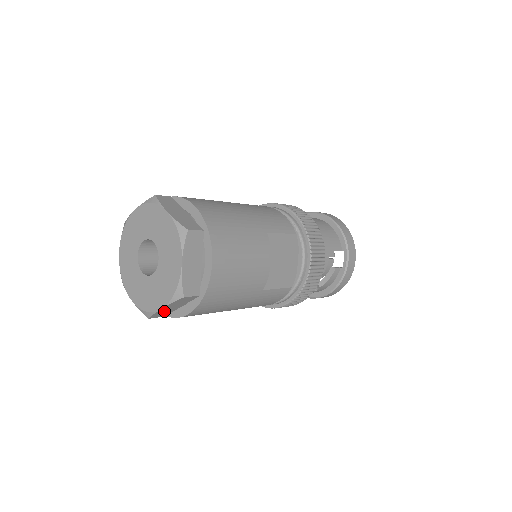
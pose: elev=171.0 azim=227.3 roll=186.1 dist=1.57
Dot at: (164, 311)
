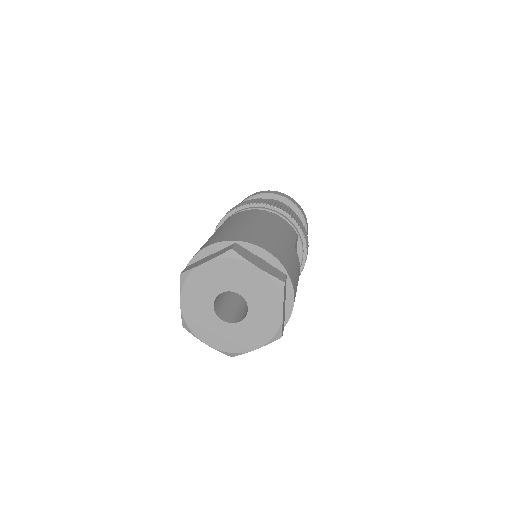
Dot at: occluded
